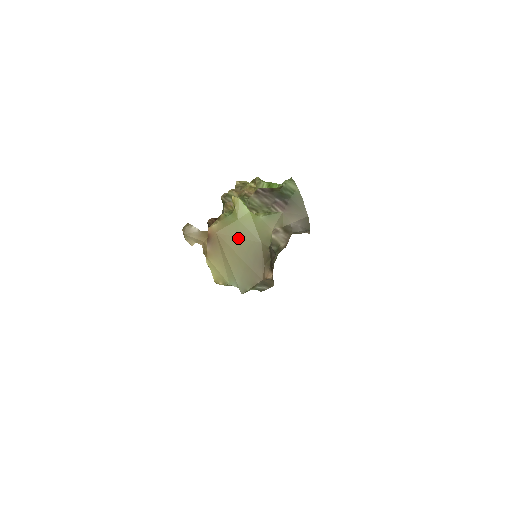
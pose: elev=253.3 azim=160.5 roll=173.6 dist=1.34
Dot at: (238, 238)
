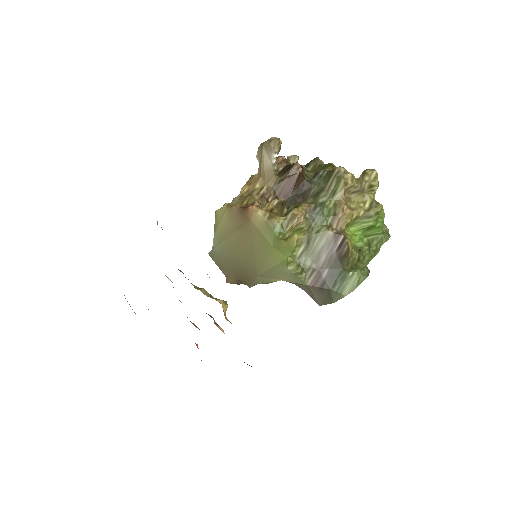
Dot at: (254, 248)
